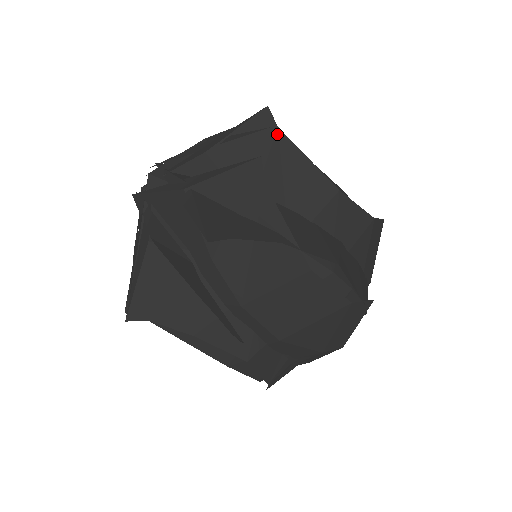
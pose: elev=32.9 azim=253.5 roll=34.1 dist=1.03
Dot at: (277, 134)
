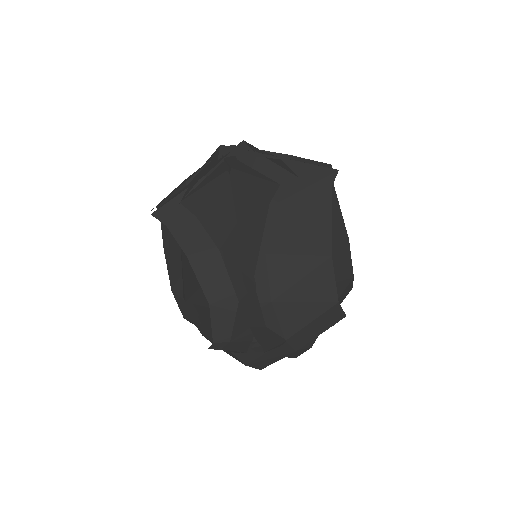
Dot at: occluded
